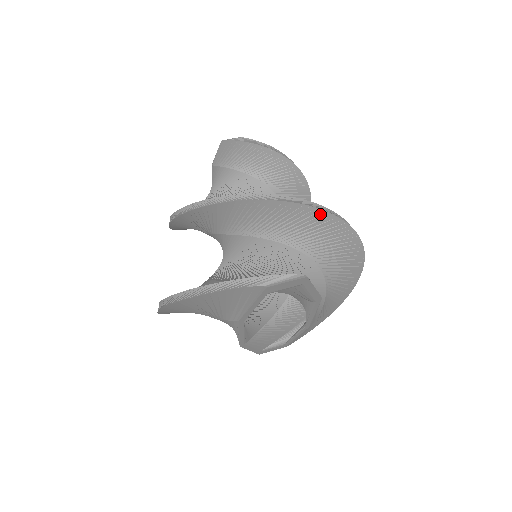
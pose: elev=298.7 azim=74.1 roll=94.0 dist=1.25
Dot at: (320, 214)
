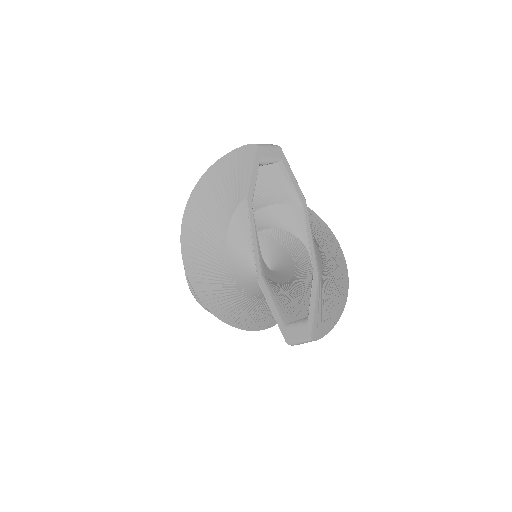
Dot at: occluded
